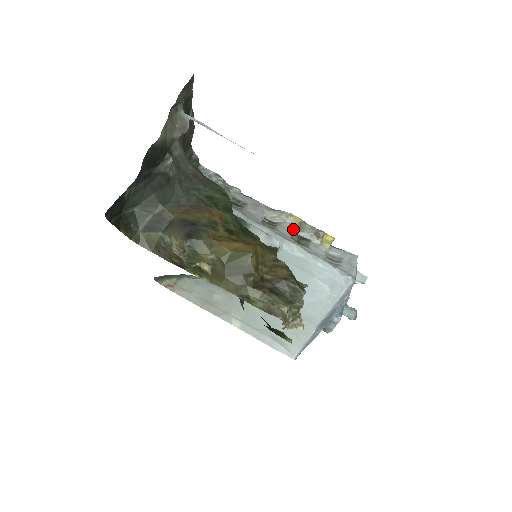
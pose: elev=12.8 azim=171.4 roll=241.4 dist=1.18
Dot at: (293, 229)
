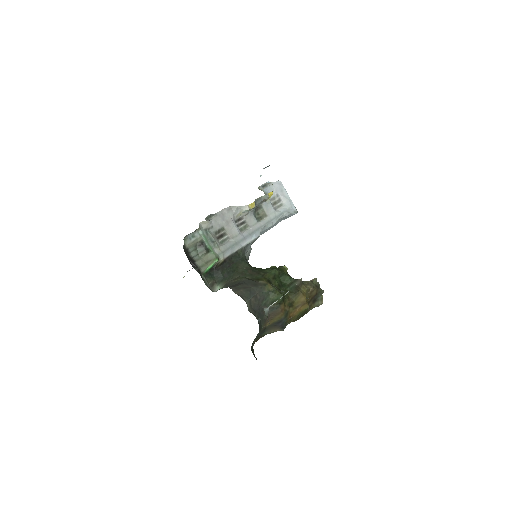
Dot at: (252, 212)
